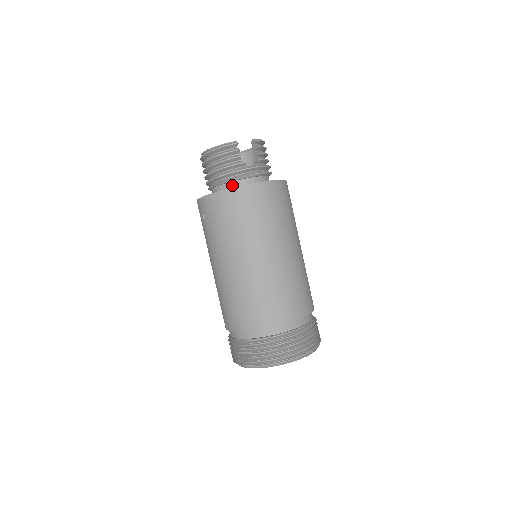
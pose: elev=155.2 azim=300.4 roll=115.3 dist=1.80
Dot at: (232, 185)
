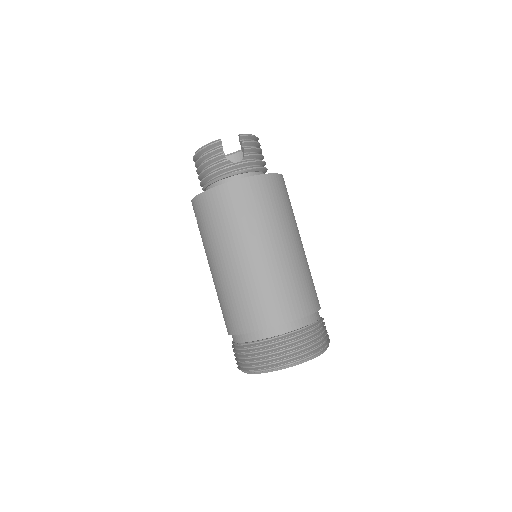
Dot at: (219, 184)
